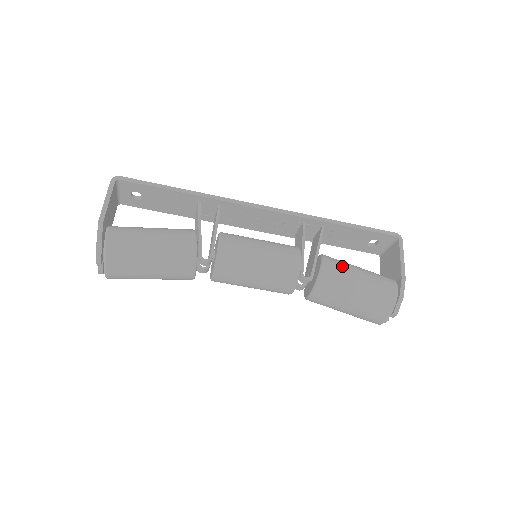
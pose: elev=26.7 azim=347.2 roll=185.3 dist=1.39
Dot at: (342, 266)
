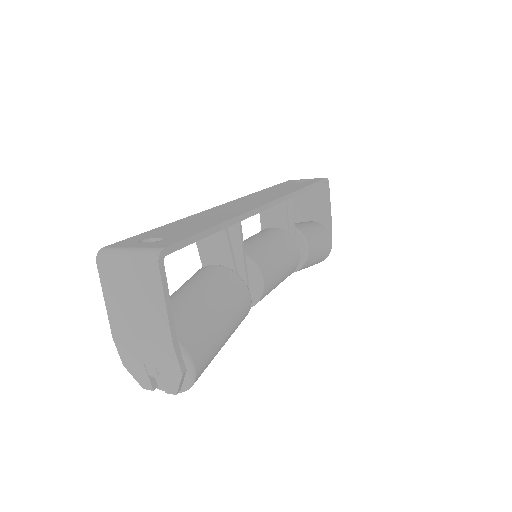
Dot at: (313, 238)
